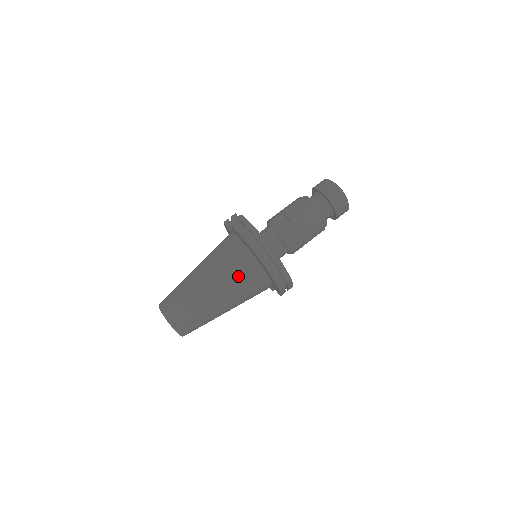
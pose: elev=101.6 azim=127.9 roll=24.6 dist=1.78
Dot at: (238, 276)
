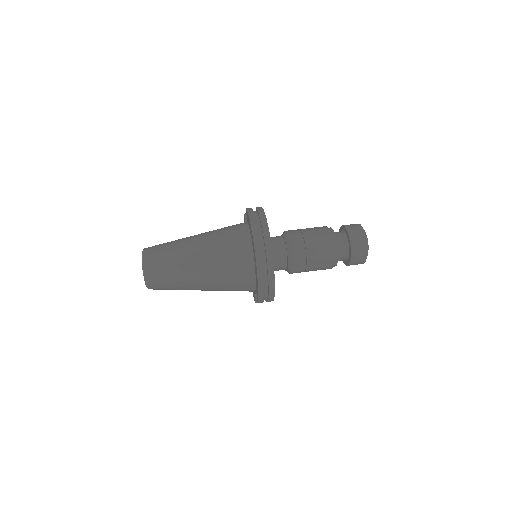
Dot at: (227, 252)
